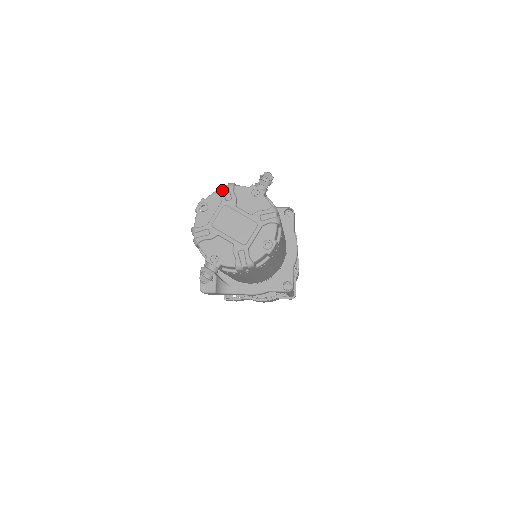
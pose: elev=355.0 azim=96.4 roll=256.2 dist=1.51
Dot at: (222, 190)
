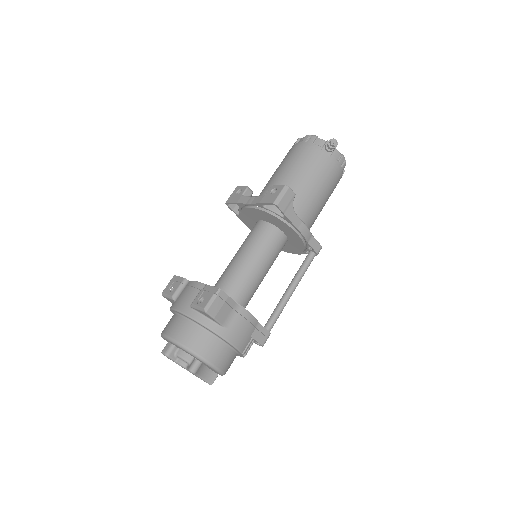
Dot at: occluded
